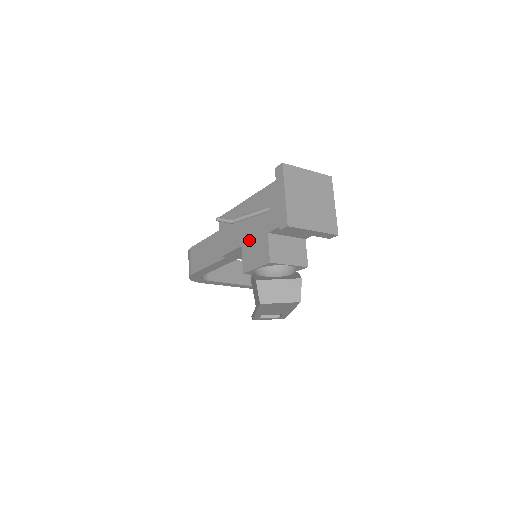
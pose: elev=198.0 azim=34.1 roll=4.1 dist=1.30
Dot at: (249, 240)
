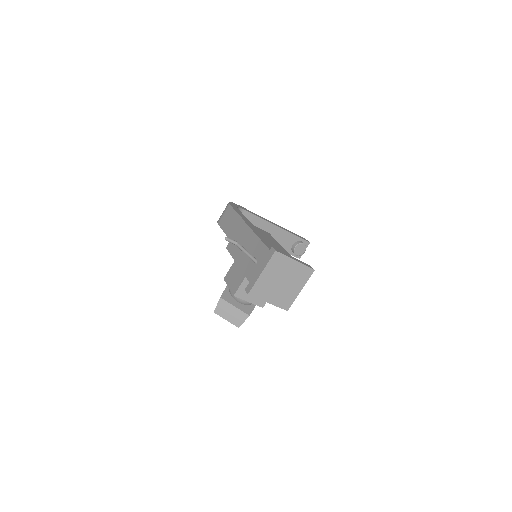
Dot at: (239, 264)
